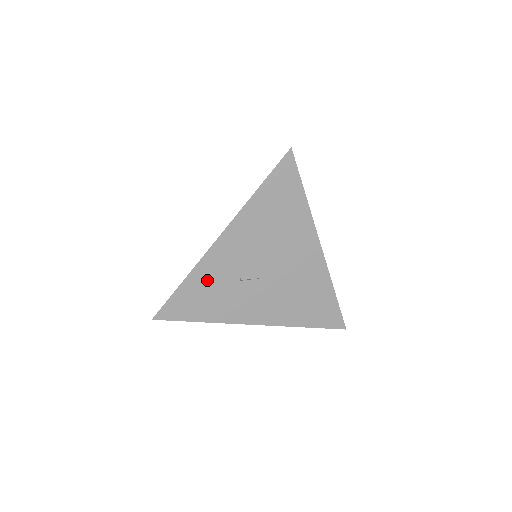
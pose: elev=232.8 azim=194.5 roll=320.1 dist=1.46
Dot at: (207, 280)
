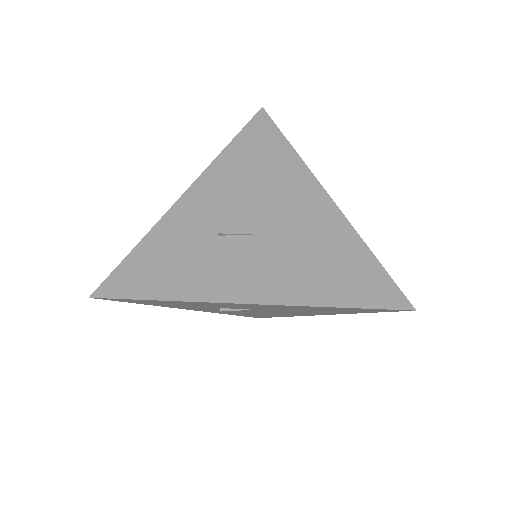
Dot at: (171, 241)
